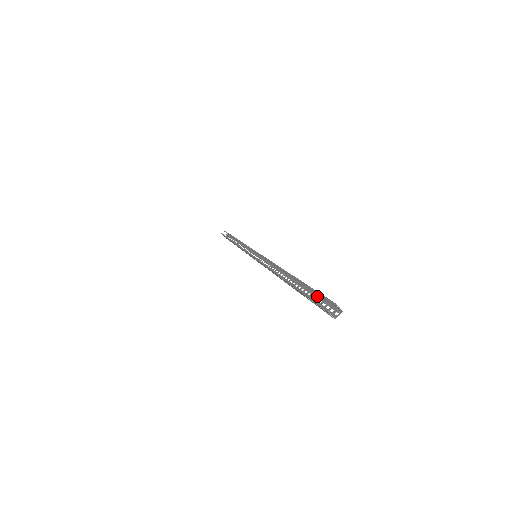
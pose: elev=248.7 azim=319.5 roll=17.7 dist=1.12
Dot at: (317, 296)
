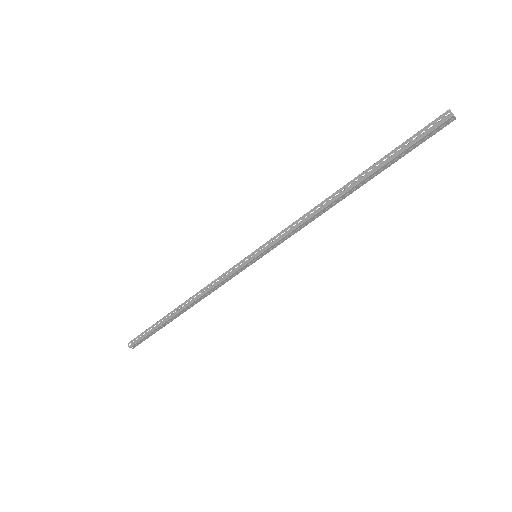
Dot at: (410, 150)
